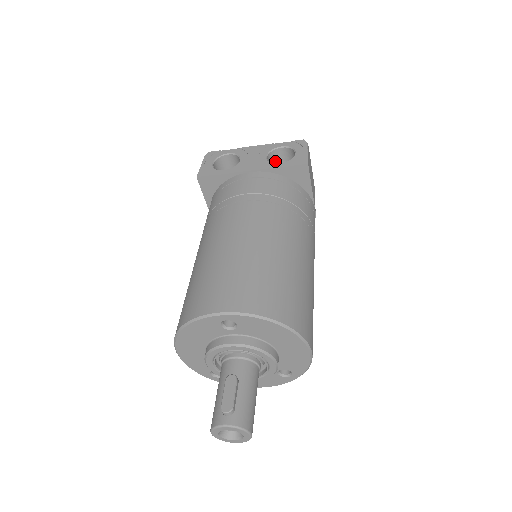
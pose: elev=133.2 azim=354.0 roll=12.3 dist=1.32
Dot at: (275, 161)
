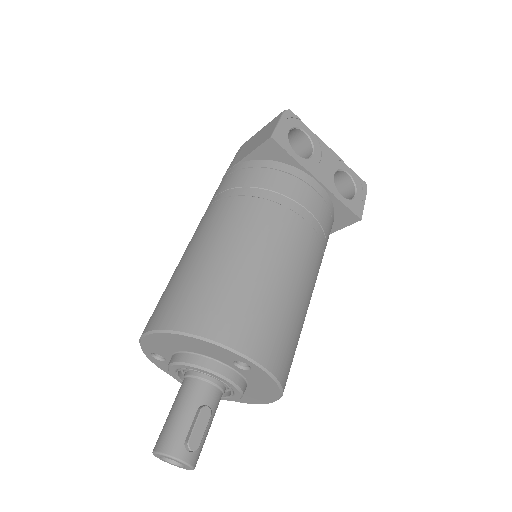
Dot at: occluded
